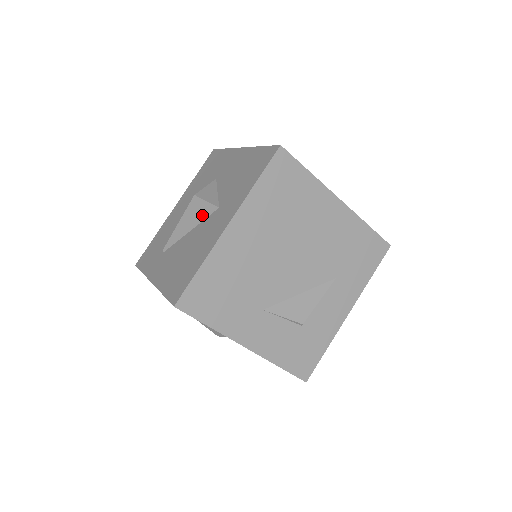
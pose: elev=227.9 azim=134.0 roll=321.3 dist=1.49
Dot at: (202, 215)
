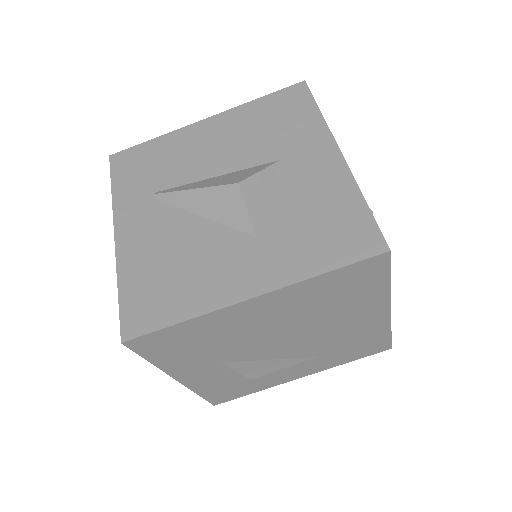
Dot at: (229, 218)
